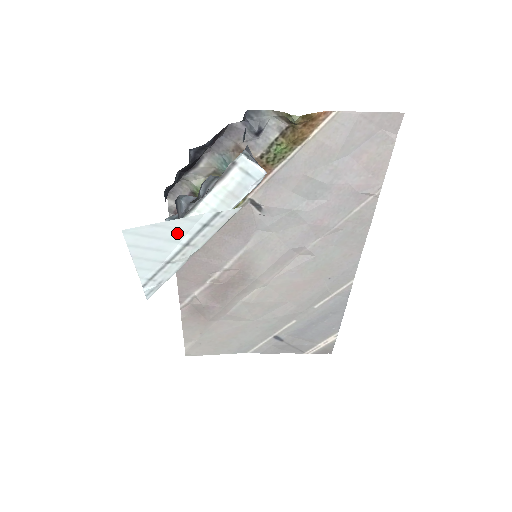
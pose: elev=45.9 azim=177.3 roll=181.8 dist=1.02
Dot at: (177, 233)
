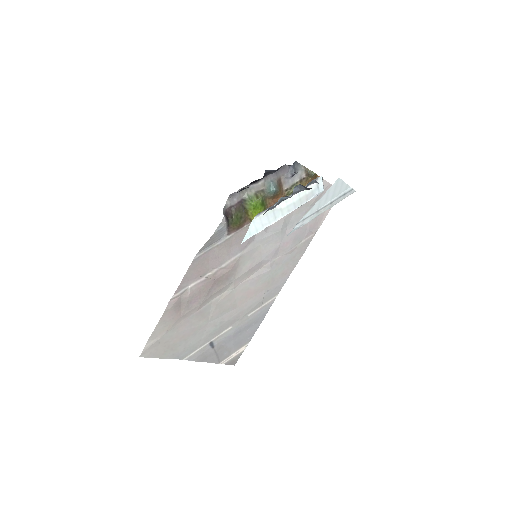
Dot at: (337, 193)
